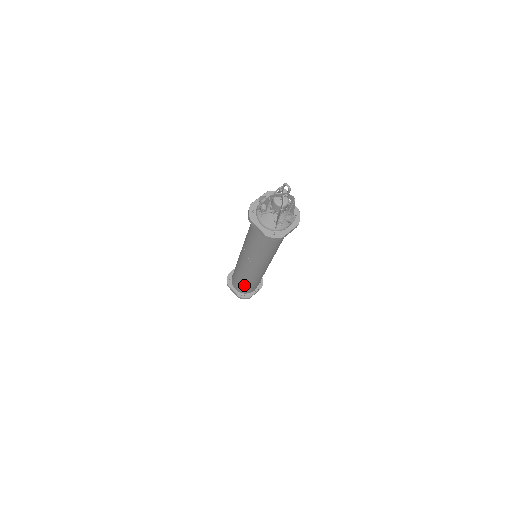
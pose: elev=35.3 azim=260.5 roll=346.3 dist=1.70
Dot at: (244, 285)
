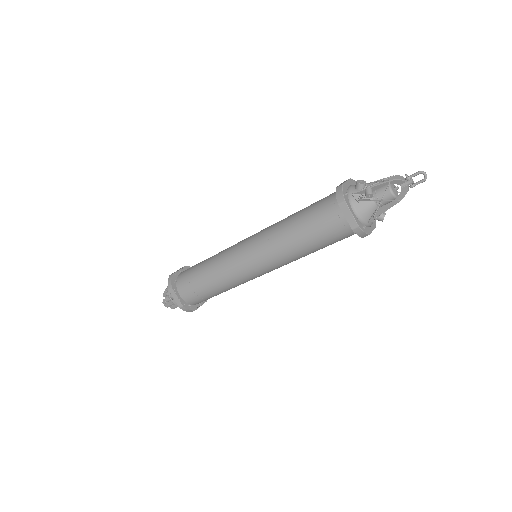
Dot at: (208, 291)
